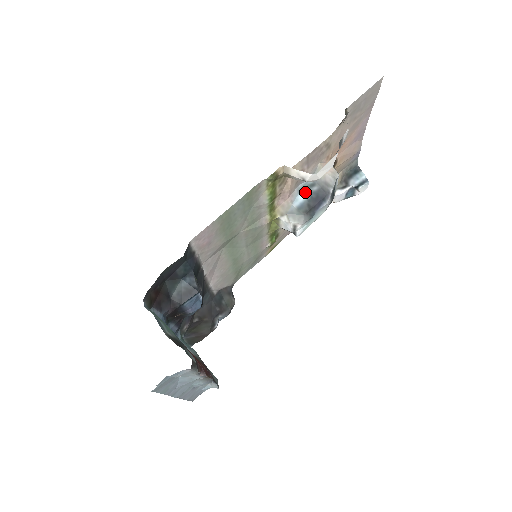
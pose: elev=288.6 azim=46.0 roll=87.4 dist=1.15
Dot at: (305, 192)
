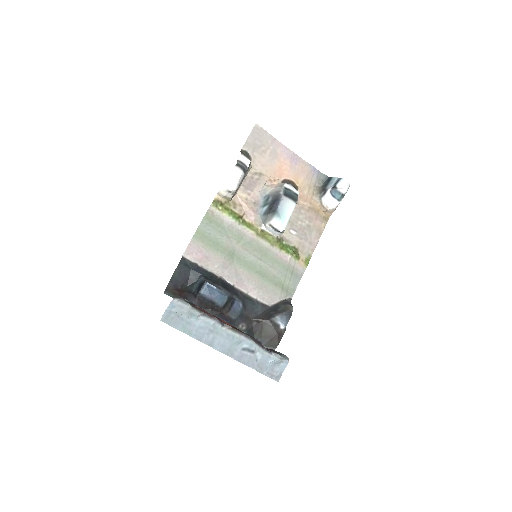
Dot at: (266, 205)
